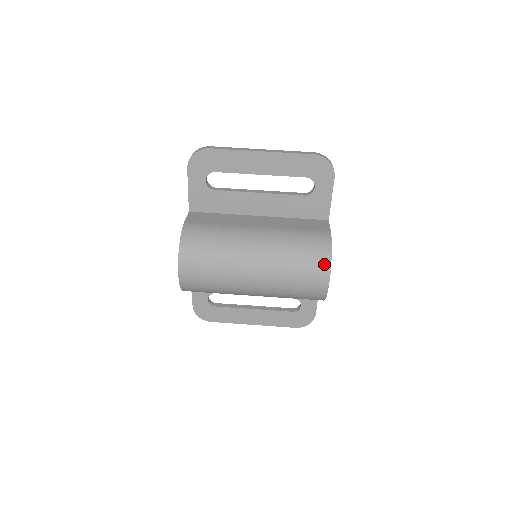
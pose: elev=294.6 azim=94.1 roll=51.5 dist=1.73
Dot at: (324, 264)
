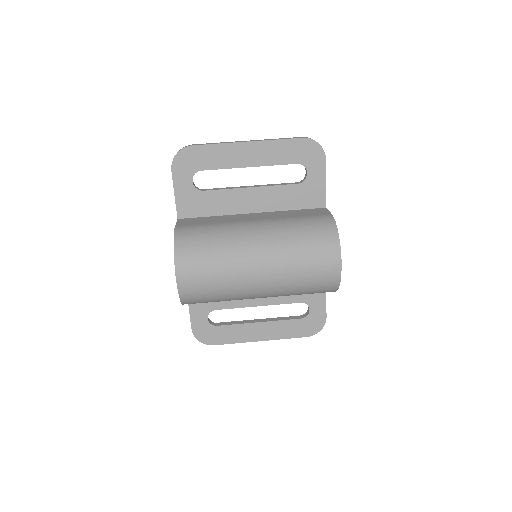
Dot at: (333, 245)
